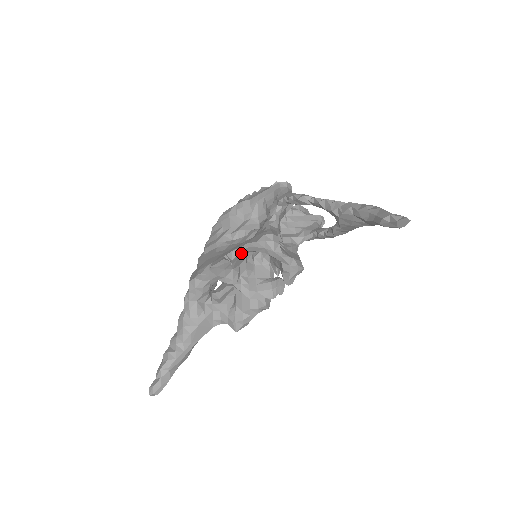
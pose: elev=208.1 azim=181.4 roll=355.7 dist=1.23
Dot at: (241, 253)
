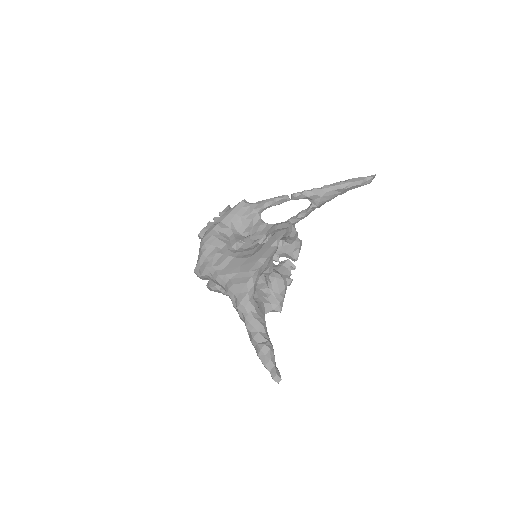
Dot at: (279, 240)
